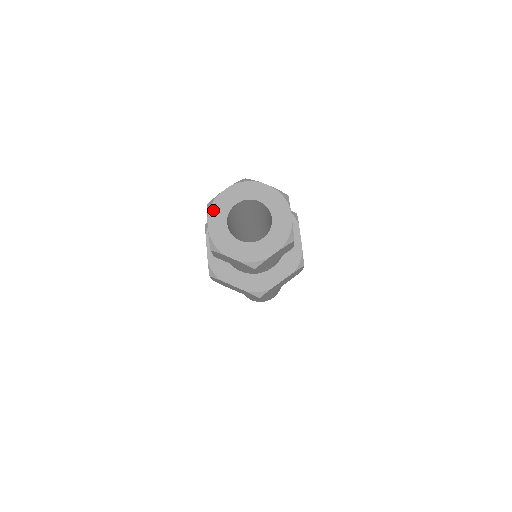
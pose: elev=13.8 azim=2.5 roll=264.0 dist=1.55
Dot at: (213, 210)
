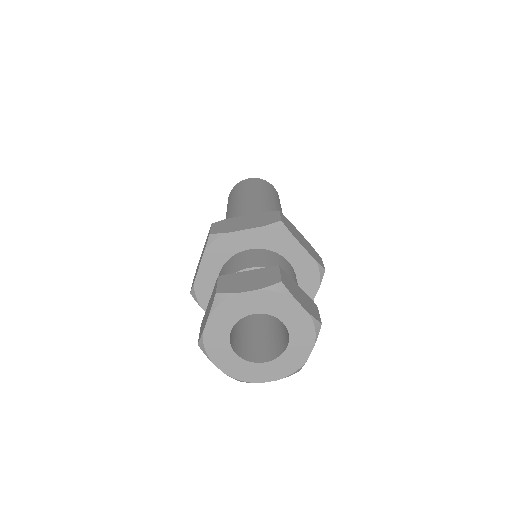
Dot at: (221, 309)
